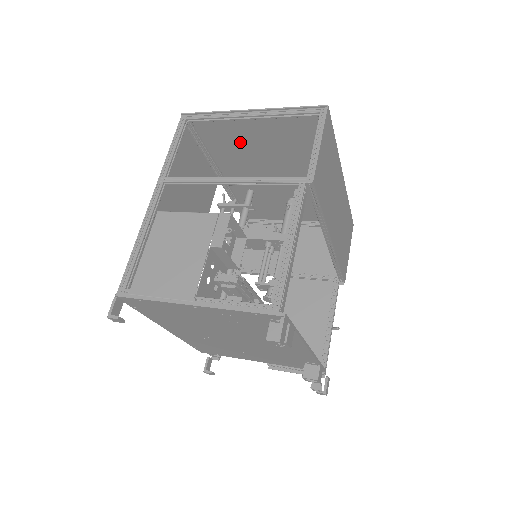
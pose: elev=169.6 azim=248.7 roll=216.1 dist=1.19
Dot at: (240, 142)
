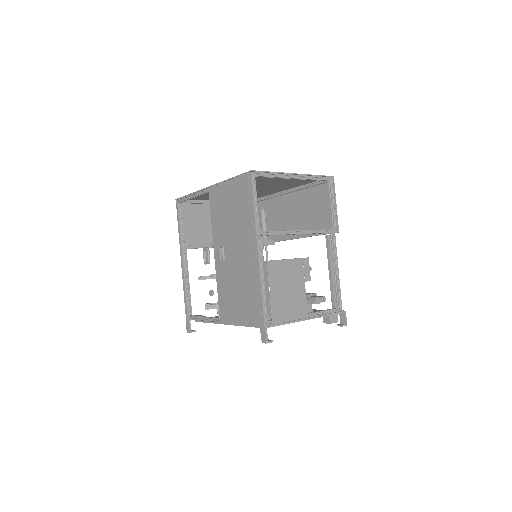
Dot at: (261, 180)
